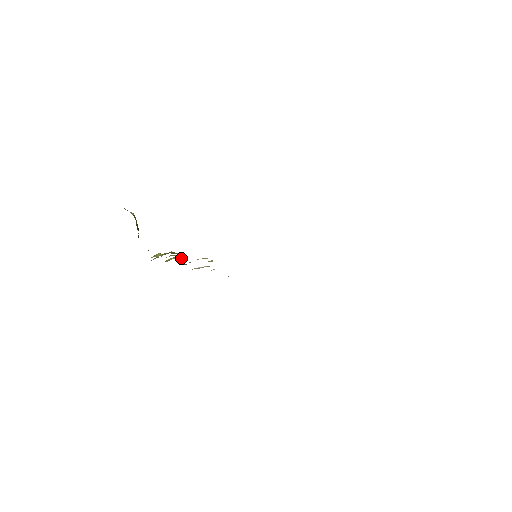
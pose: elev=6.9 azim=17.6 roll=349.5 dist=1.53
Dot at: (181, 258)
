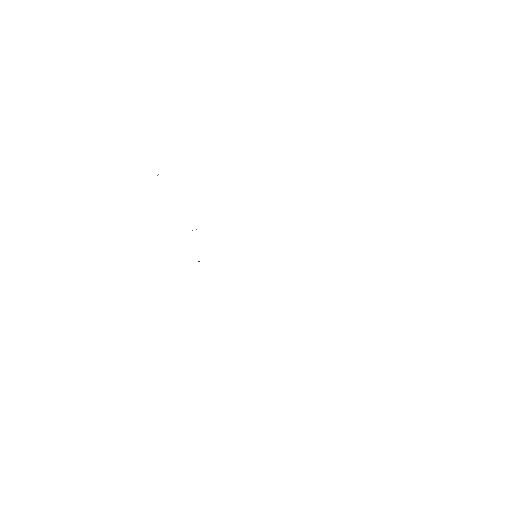
Dot at: occluded
